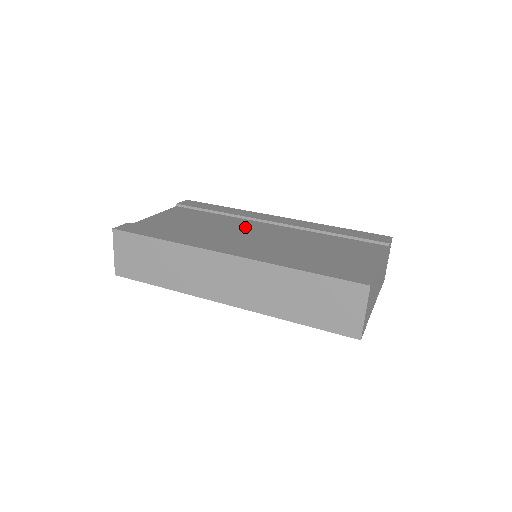
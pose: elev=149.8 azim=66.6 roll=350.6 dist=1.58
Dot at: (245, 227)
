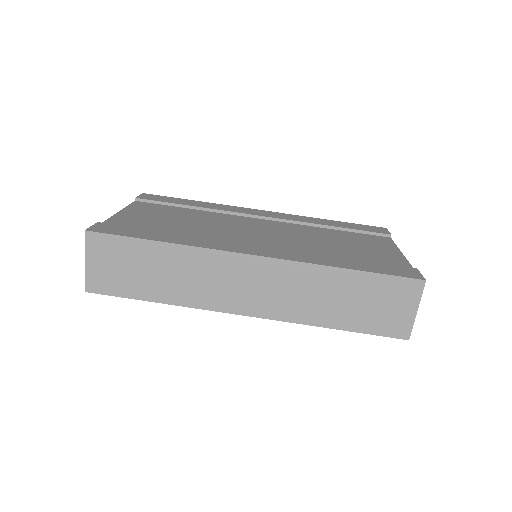
Dot at: (237, 223)
